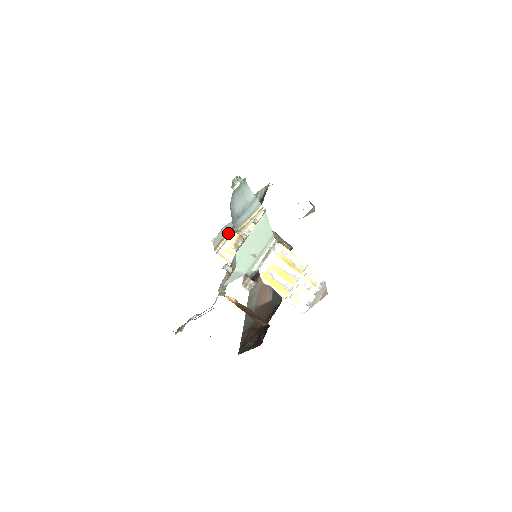
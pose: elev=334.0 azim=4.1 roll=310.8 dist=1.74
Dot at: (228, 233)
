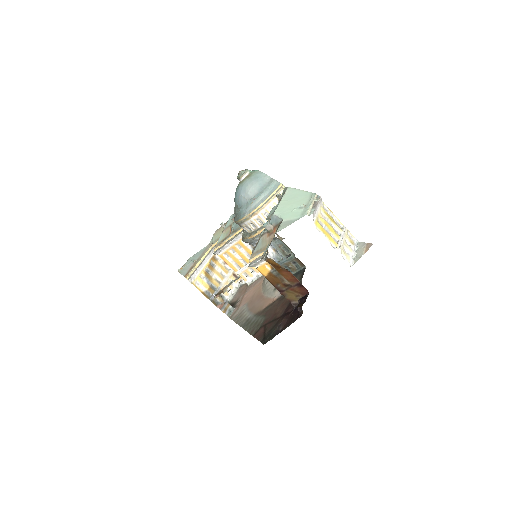
Dot at: (198, 260)
